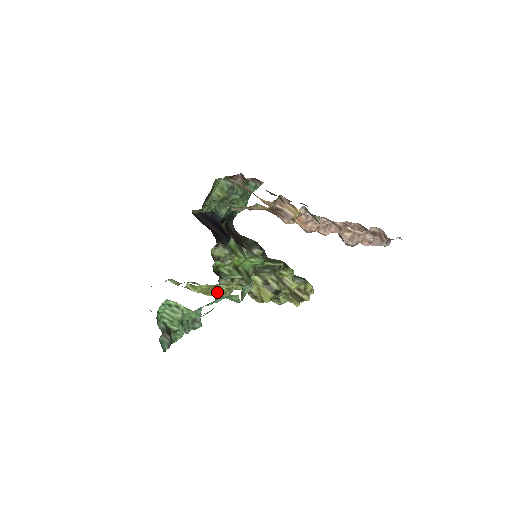
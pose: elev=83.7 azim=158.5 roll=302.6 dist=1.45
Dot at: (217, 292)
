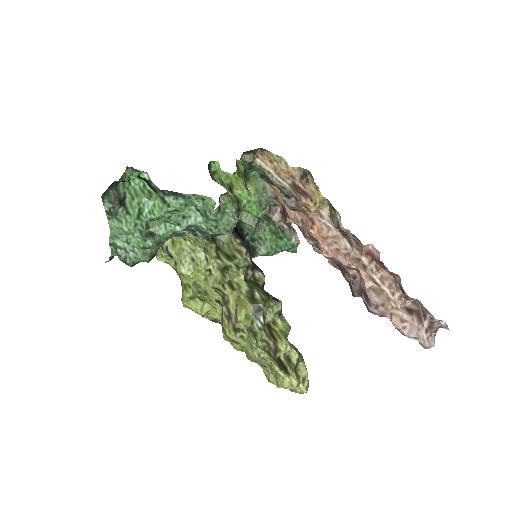
Dot at: (192, 275)
